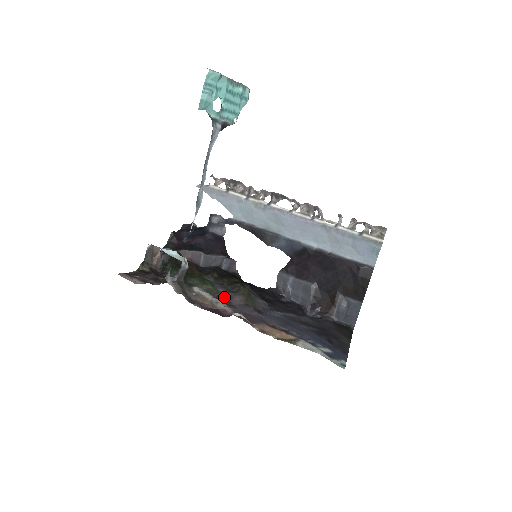
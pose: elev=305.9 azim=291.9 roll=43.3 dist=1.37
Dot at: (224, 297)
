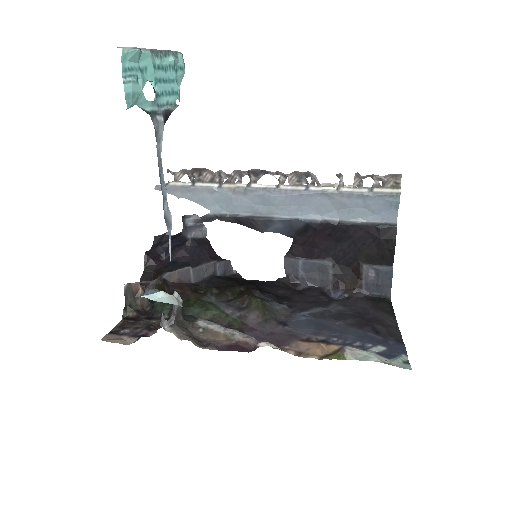
Dot at: (237, 321)
